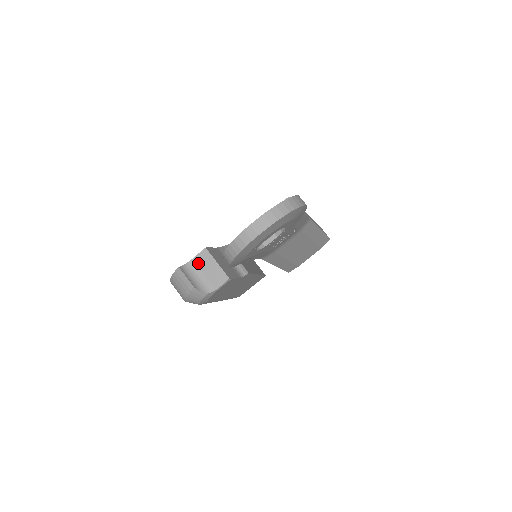
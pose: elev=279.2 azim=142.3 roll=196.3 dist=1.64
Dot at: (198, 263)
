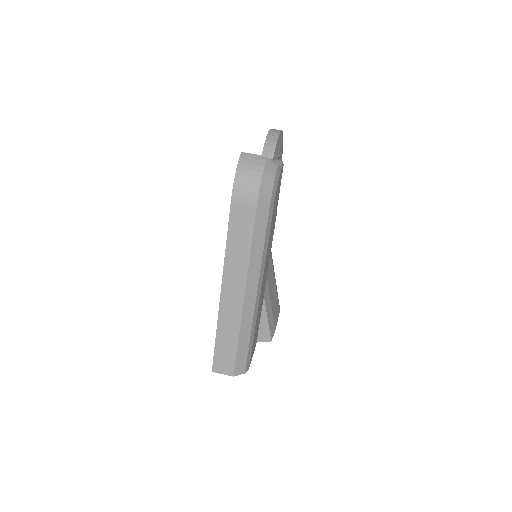
Dot at: occluded
